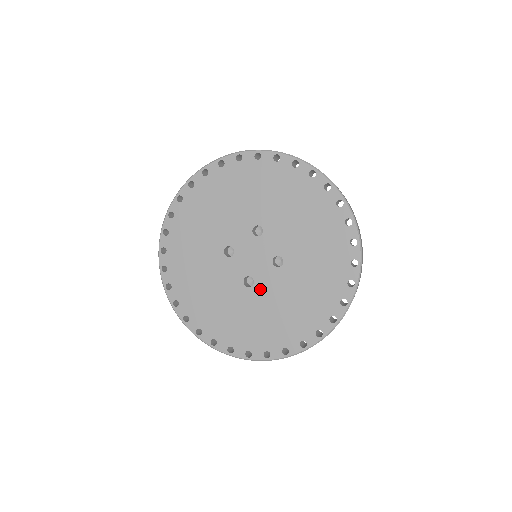
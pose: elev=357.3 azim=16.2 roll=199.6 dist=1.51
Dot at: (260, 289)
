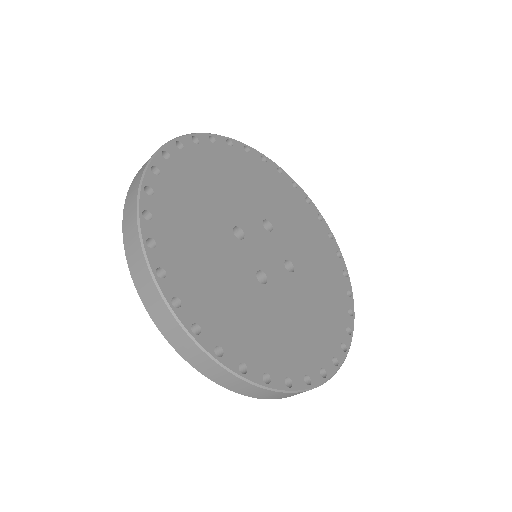
Dot at: (275, 291)
